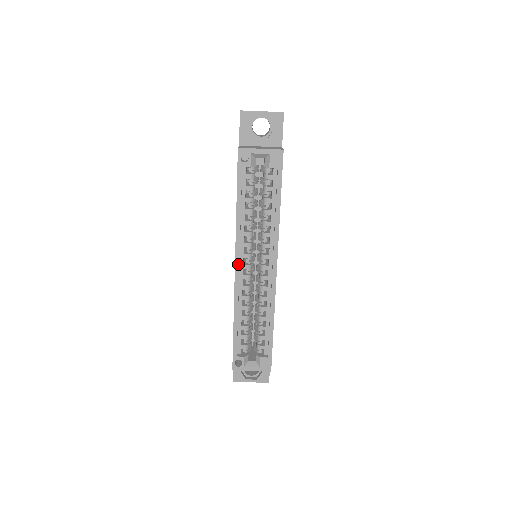
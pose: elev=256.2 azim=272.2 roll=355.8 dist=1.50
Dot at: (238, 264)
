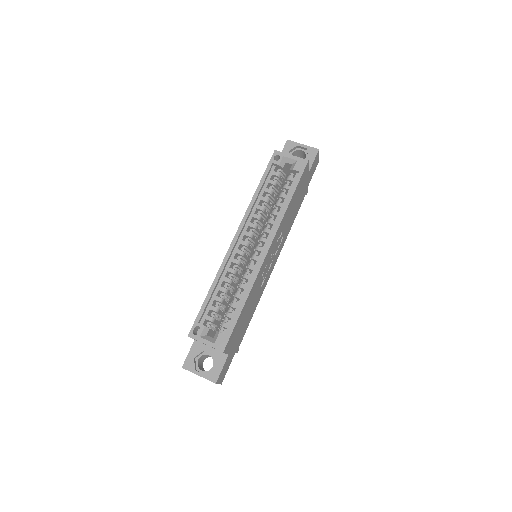
Dot at: (238, 235)
